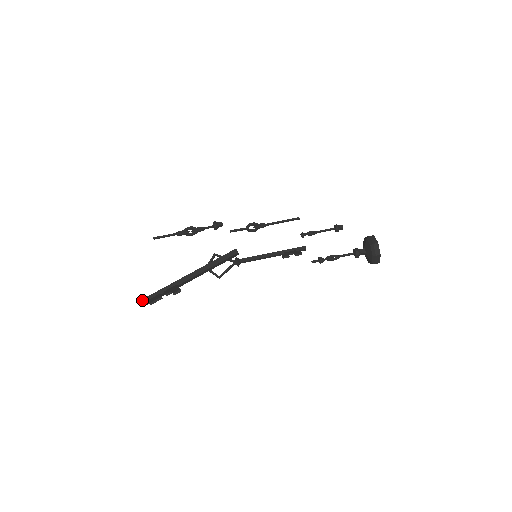
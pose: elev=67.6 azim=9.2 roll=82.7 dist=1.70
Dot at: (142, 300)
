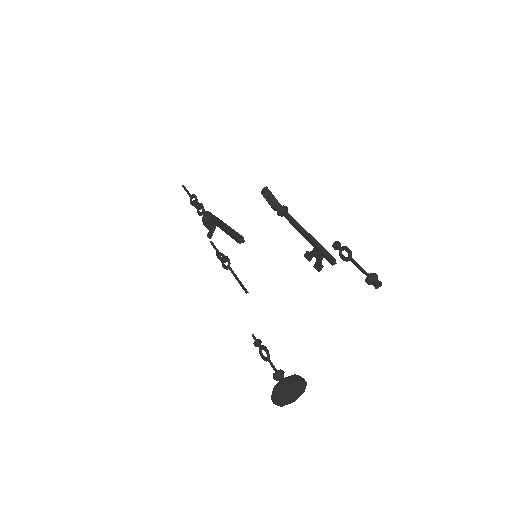
Dot at: occluded
